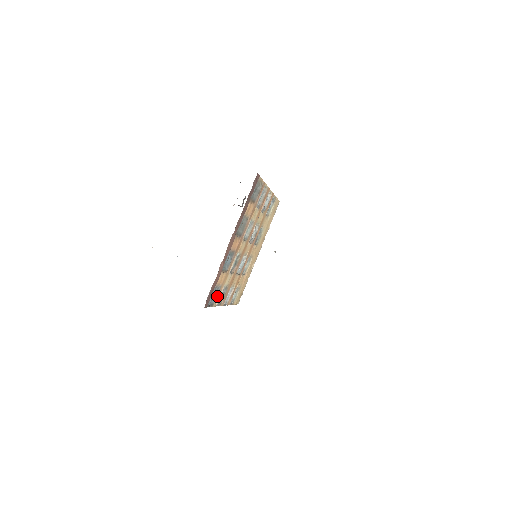
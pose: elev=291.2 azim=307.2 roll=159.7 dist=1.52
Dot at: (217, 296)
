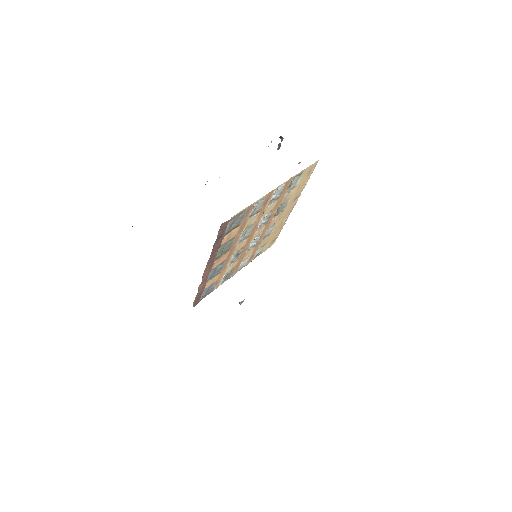
Dot at: (216, 284)
